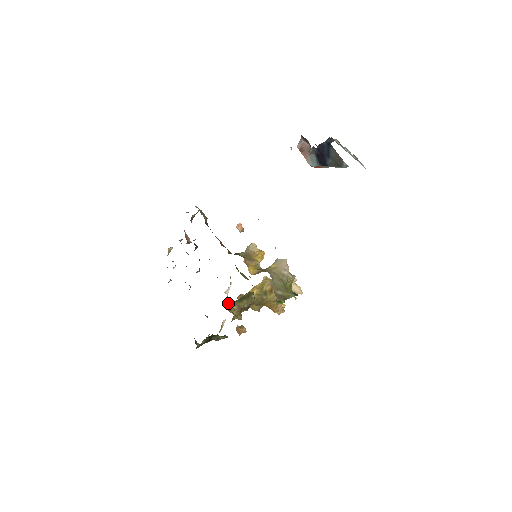
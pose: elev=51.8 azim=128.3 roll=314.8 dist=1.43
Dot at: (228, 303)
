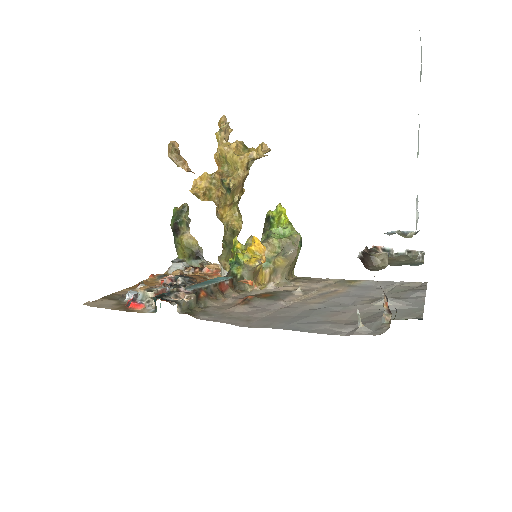
Dot at: (219, 259)
